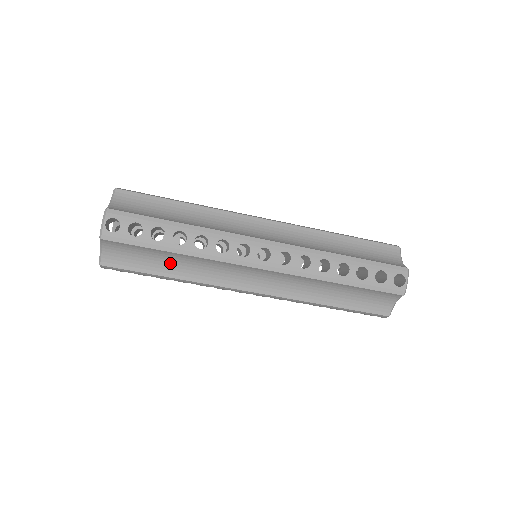
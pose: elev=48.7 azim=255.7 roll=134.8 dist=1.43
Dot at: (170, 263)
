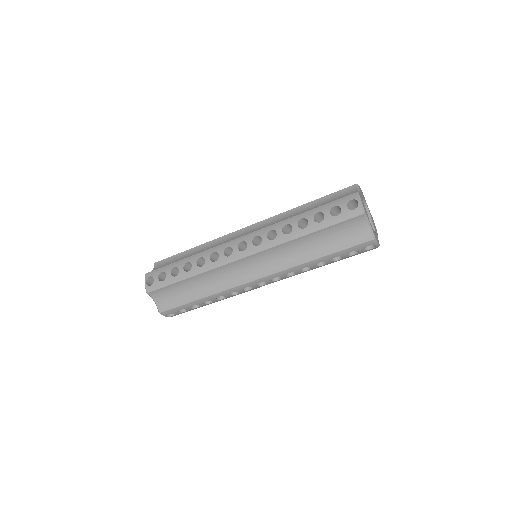
Dot at: (195, 288)
